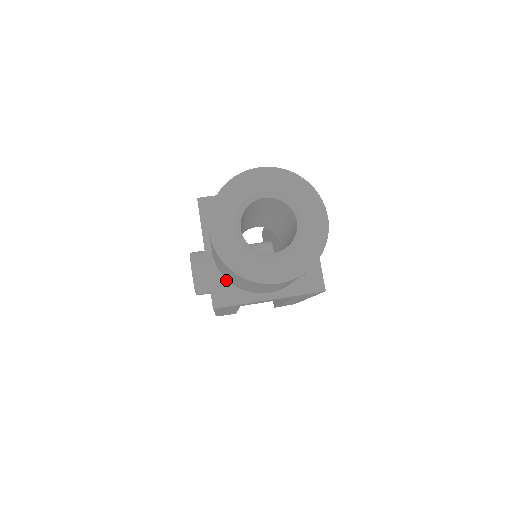
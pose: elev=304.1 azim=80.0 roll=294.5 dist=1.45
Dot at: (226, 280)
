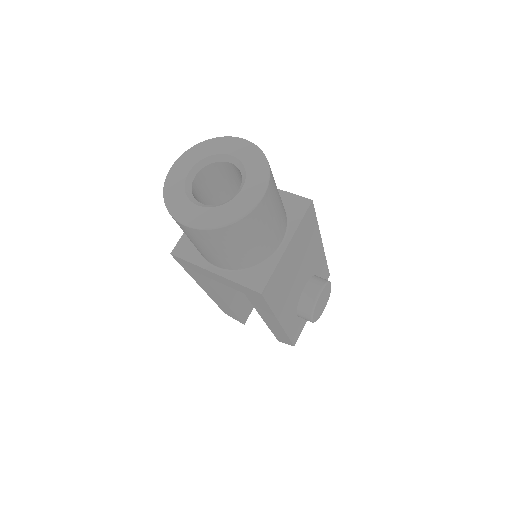
Dot at: occluded
